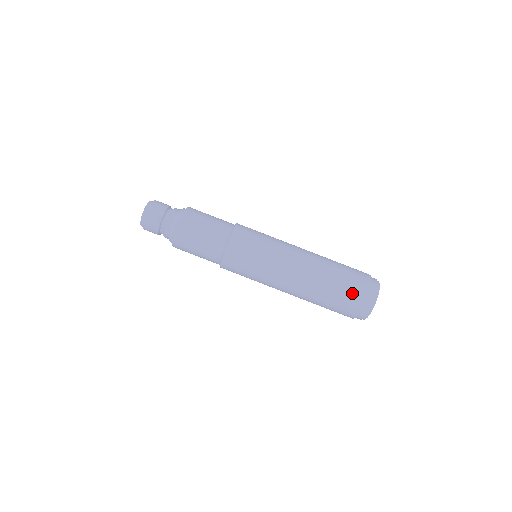
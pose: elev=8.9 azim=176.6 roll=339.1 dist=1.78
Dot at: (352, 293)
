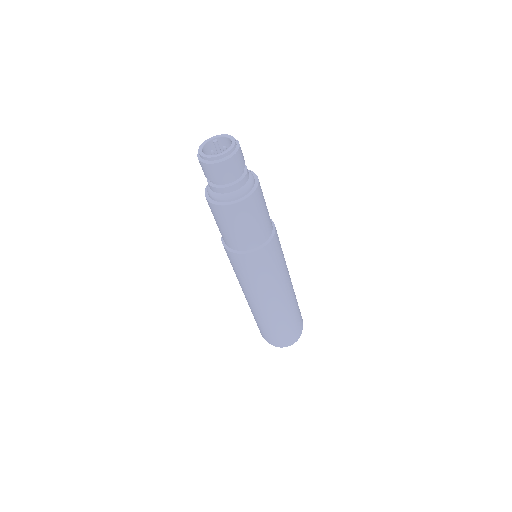
Dot at: (296, 328)
